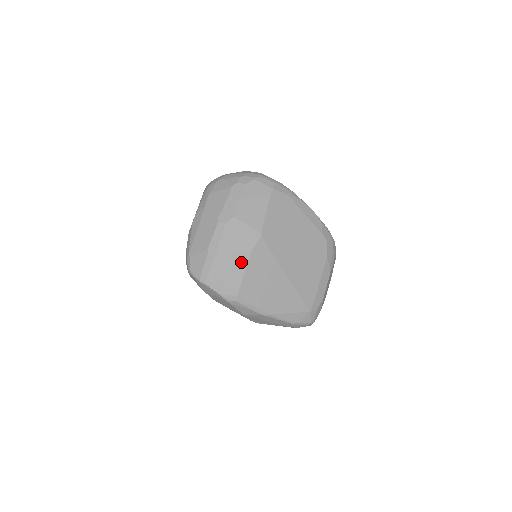
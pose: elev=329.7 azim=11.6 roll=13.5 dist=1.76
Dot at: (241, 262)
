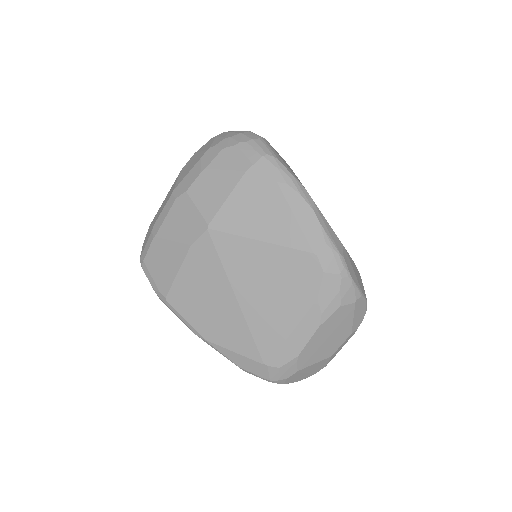
Dot at: (178, 256)
